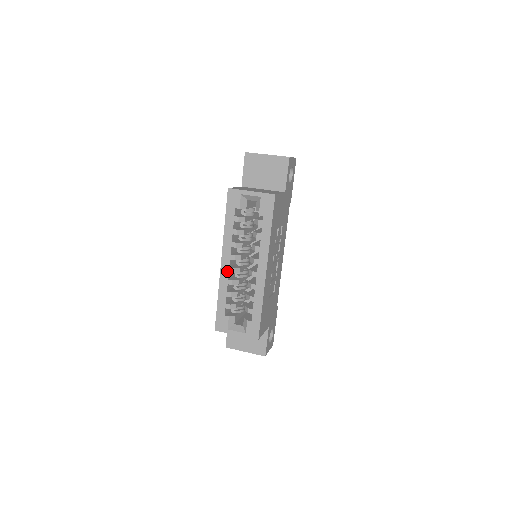
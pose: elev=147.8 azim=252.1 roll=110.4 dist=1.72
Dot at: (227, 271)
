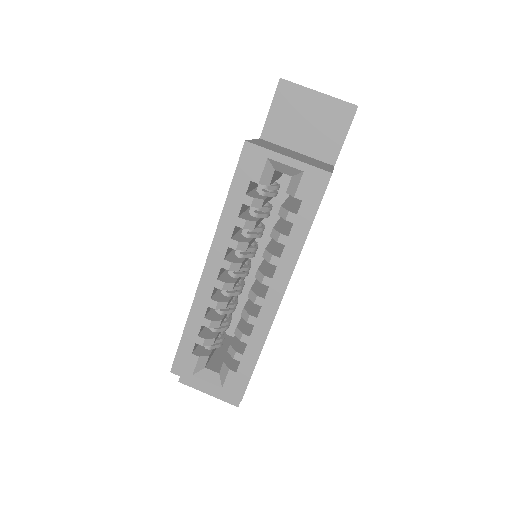
Dot at: (211, 285)
